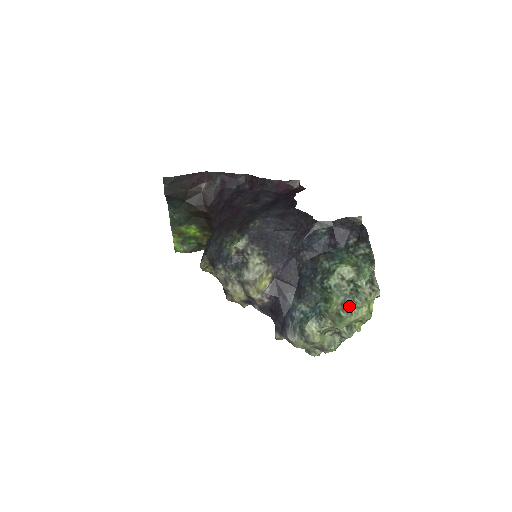
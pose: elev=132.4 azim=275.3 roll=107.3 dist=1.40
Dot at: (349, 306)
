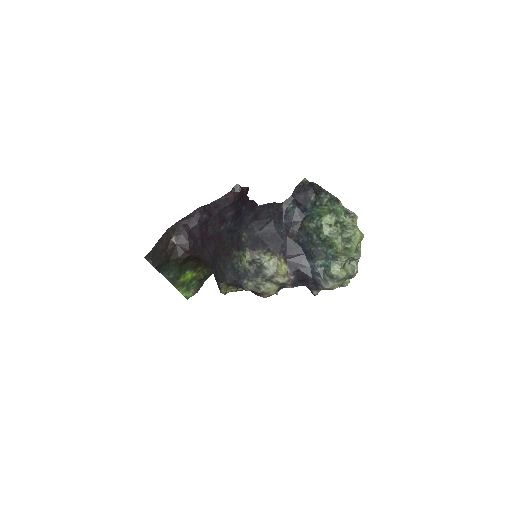
Dot at: (348, 238)
